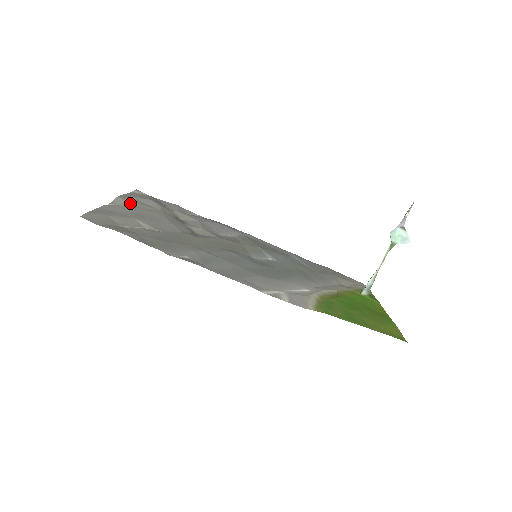
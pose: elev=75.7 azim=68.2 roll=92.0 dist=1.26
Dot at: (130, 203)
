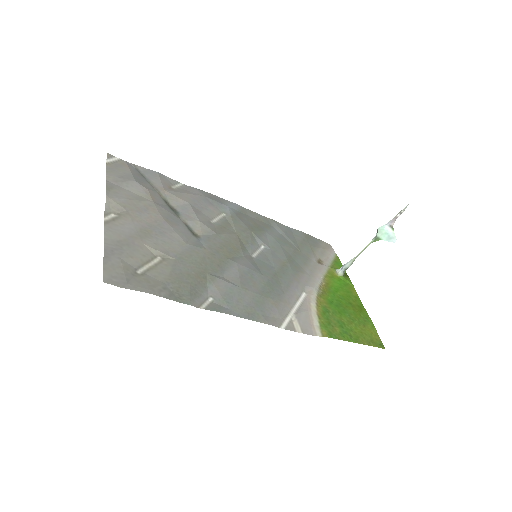
Dot at: (122, 204)
